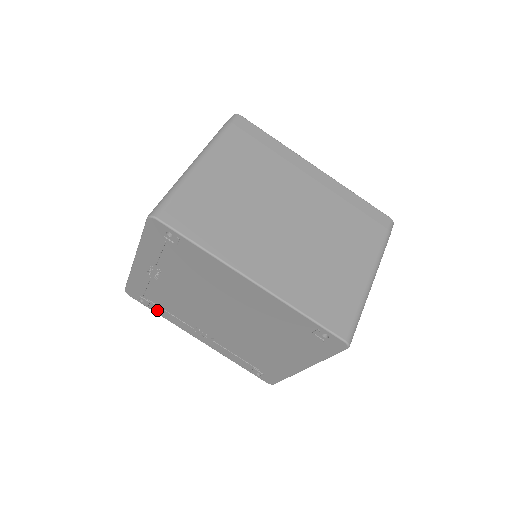
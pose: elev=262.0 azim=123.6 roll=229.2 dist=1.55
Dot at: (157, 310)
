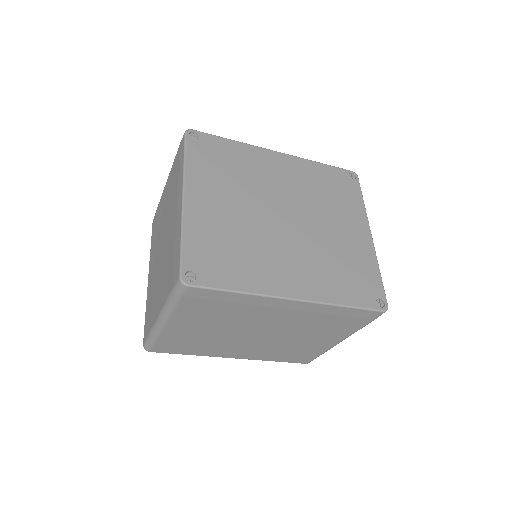
Dot at: occluded
